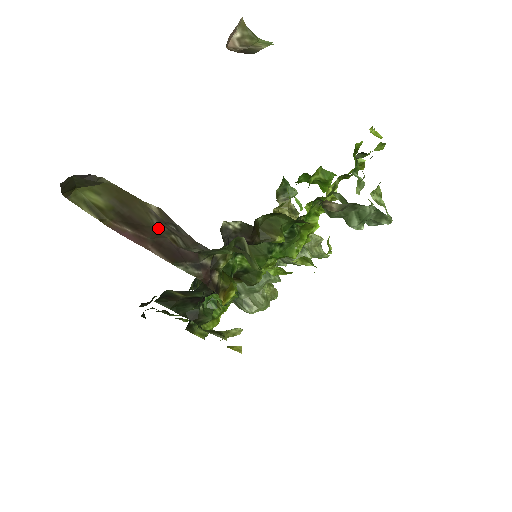
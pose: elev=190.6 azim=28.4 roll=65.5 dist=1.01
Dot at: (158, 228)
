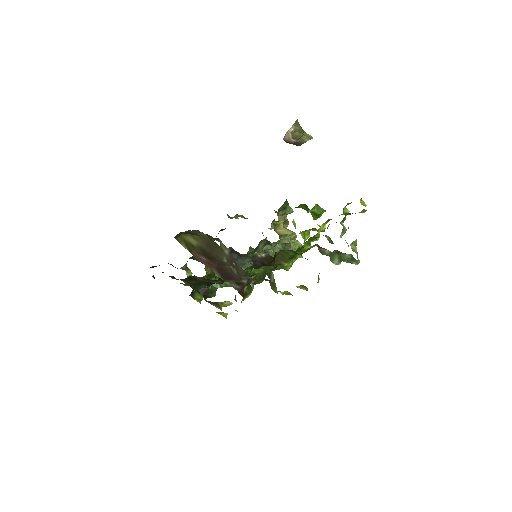
Dot at: (225, 262)
